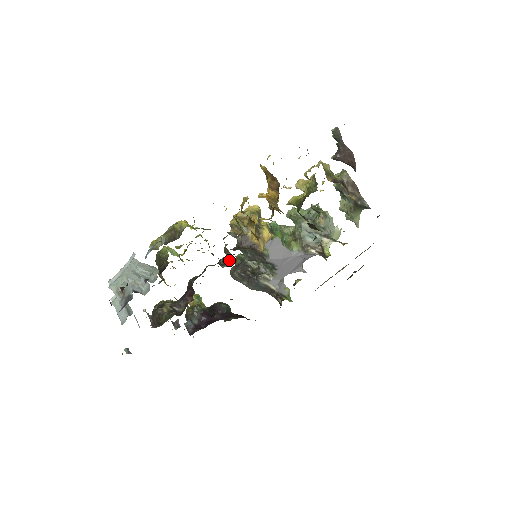
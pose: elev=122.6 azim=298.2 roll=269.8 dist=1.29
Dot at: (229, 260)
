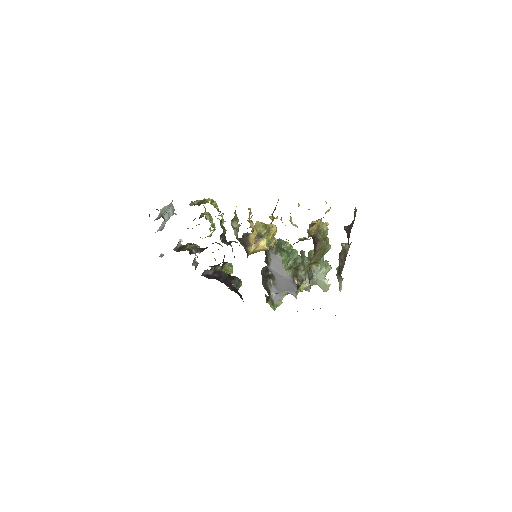
Dot at: occluded
